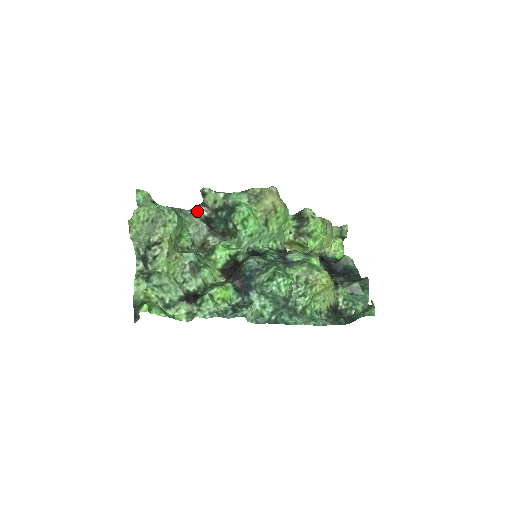
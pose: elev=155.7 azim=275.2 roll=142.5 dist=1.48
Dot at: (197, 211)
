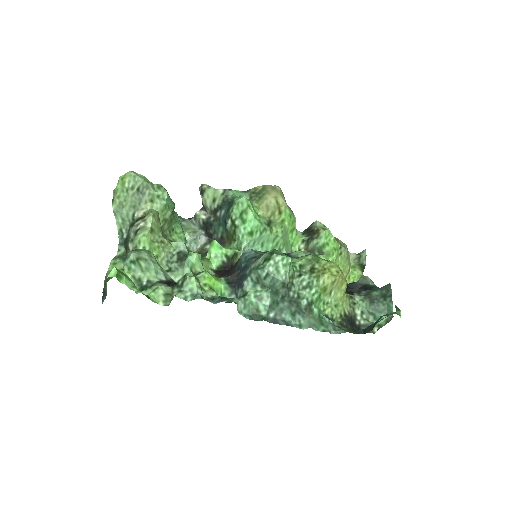
Dot at: (195, 215)
